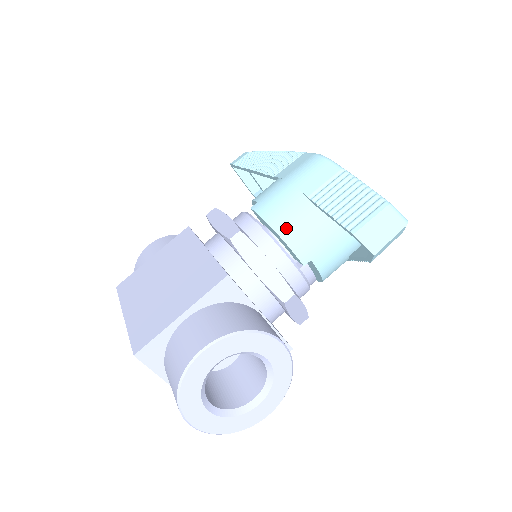
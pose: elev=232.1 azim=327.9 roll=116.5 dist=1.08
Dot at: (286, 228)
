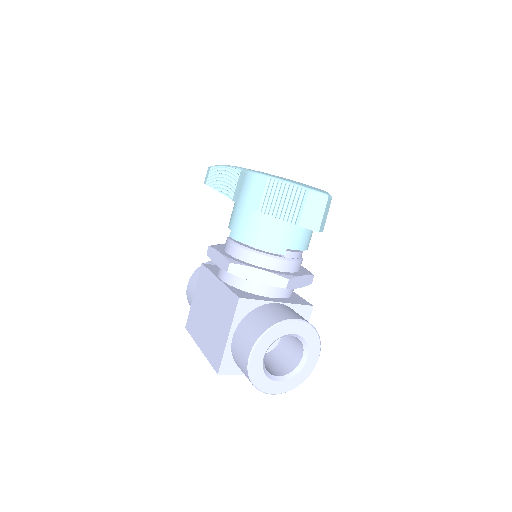
Dot at: (257, 240)
